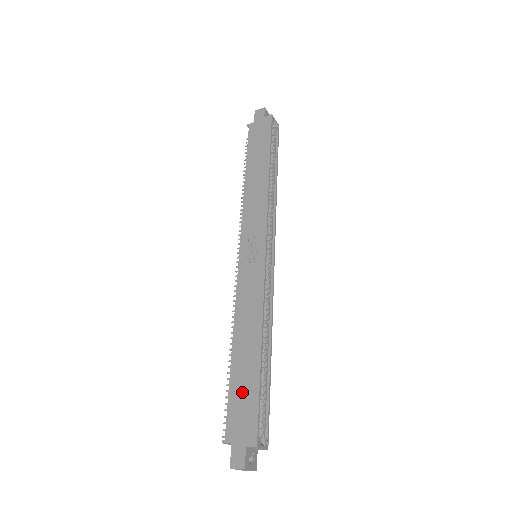
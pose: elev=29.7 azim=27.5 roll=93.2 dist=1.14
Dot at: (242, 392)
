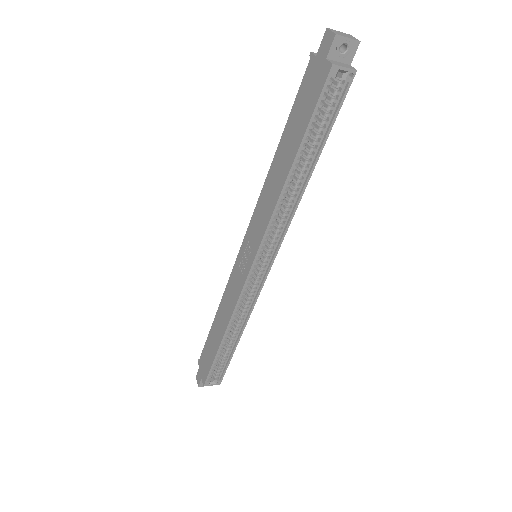
Dot at: (209, 350)
